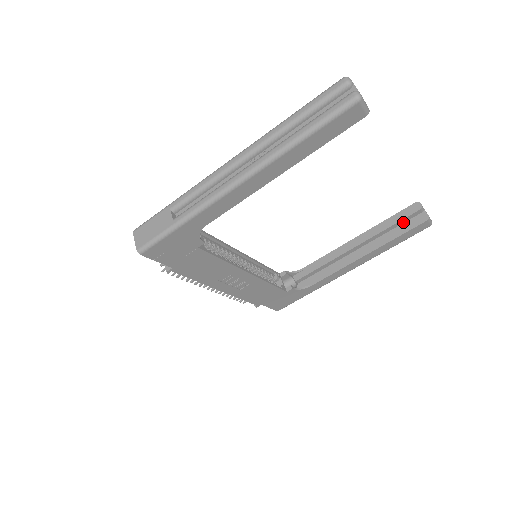
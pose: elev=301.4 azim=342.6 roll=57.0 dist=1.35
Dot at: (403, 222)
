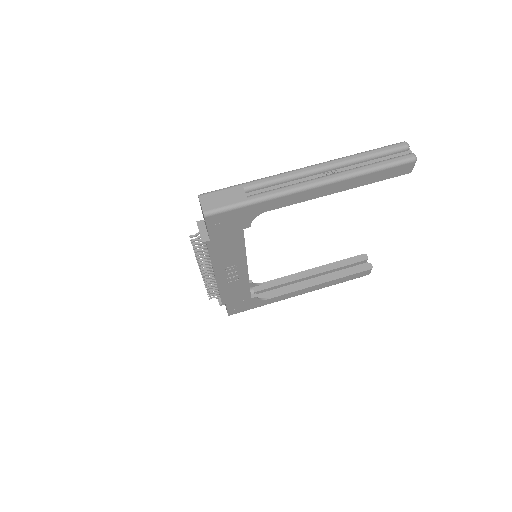
Dot at: (351, 266)
